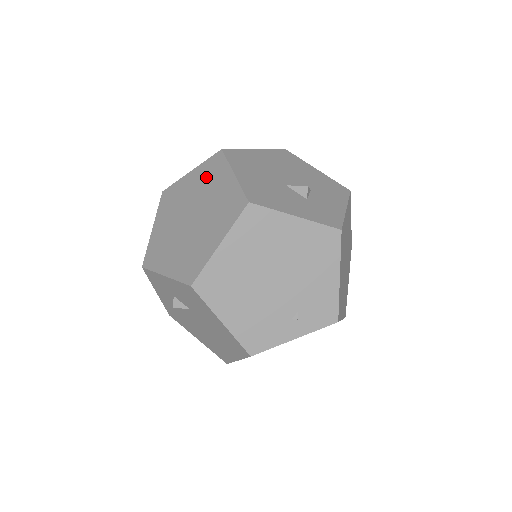
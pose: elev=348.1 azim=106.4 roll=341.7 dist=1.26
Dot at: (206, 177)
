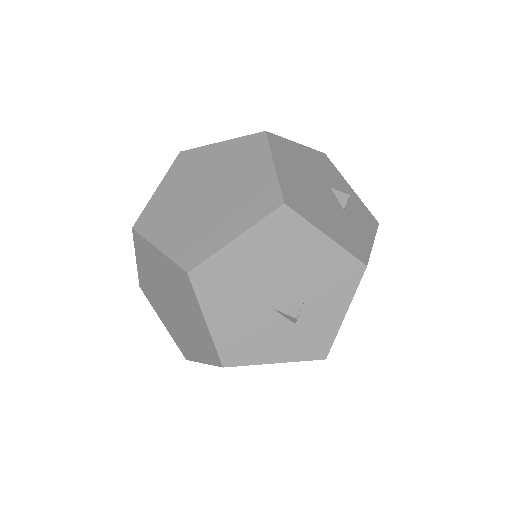
Dot at: (177, 284)
